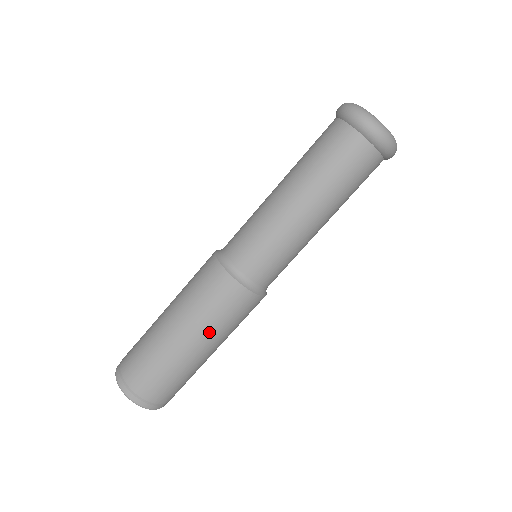
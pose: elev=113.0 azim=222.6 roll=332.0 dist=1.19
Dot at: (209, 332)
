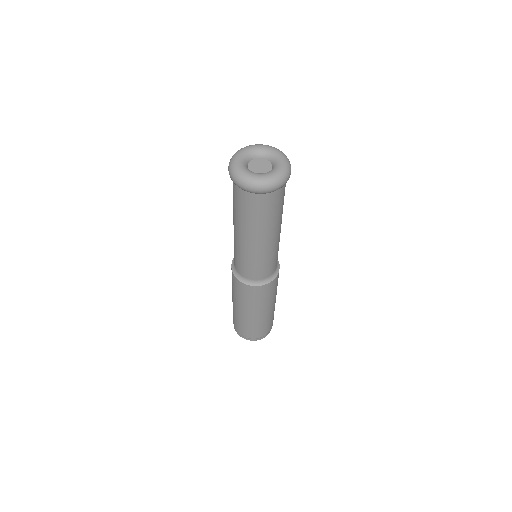
Dot at: (268, 304)
